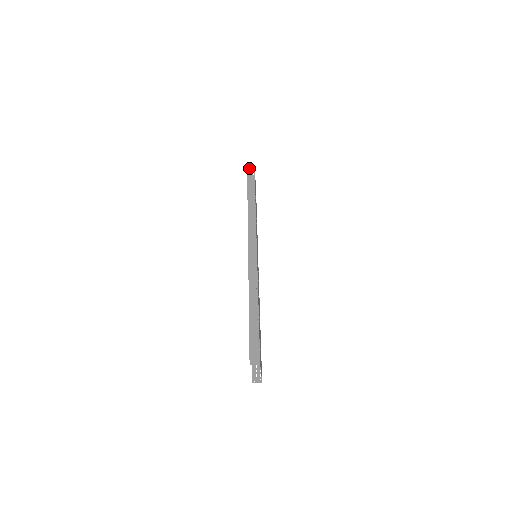
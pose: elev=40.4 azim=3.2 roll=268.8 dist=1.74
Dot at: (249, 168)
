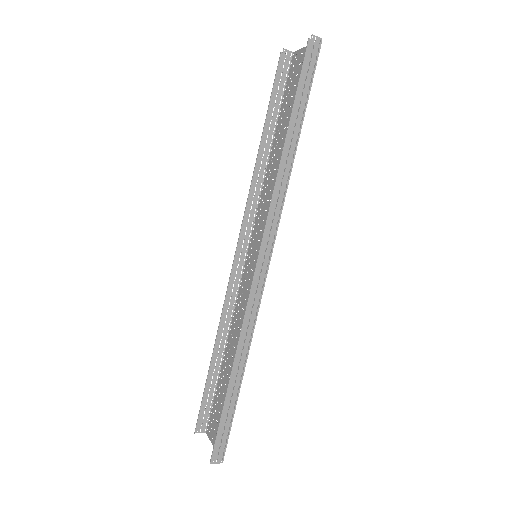
Dot at: (310, 50)
